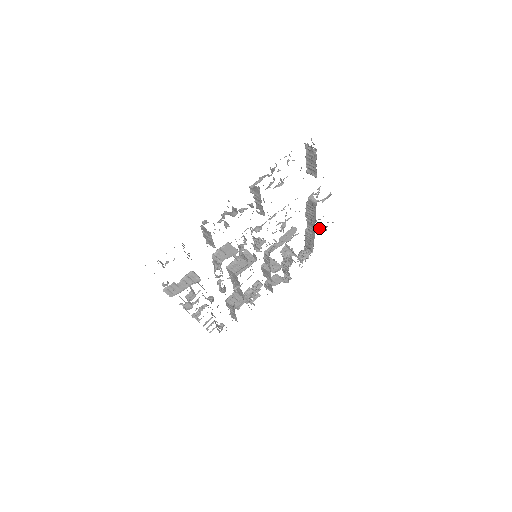
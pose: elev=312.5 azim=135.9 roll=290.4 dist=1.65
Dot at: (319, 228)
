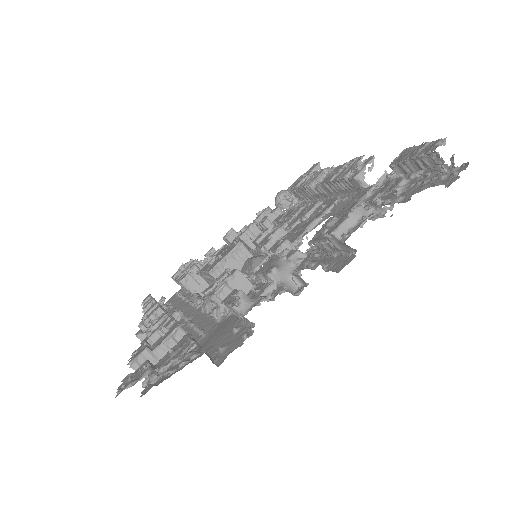
Dot at: (317, 169)
